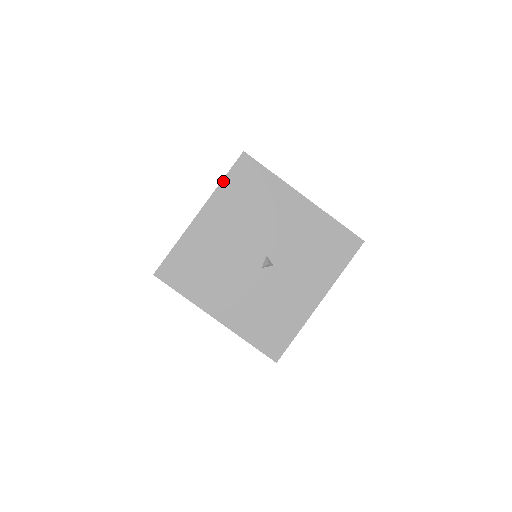
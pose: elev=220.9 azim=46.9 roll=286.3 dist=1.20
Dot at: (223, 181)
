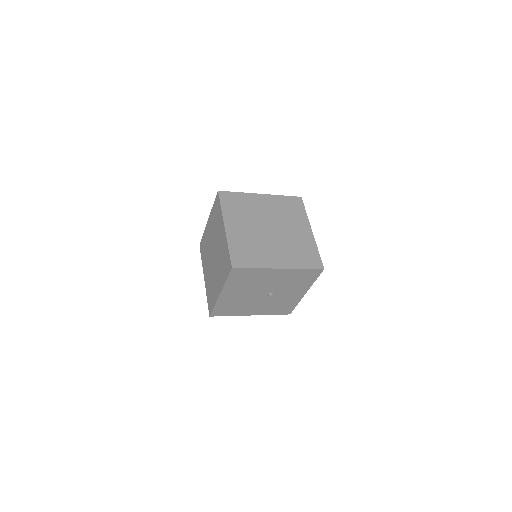
Dot at: (227, 281)
